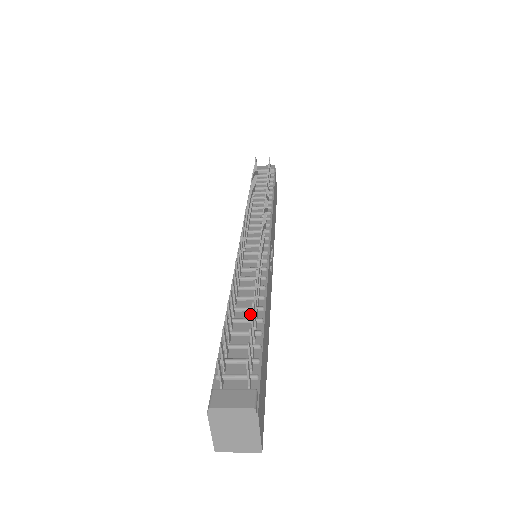
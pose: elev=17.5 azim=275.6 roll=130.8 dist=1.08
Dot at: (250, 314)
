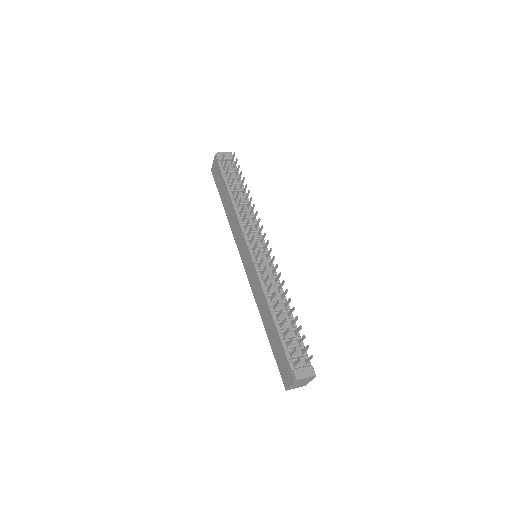
Dot at: (285, 315)
